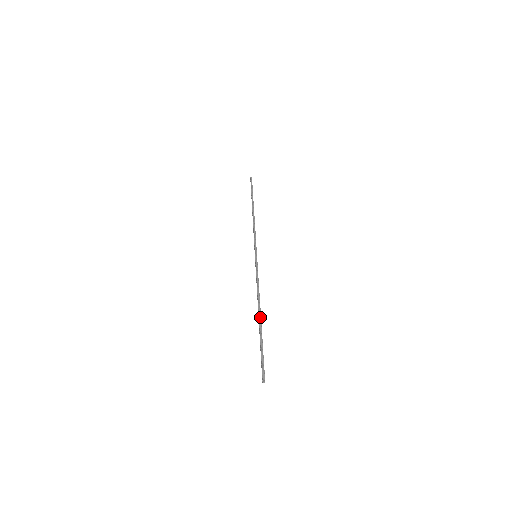
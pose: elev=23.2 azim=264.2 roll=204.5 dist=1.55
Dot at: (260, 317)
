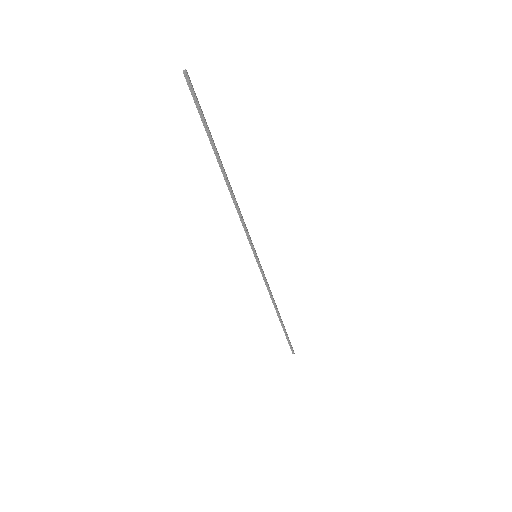
Dot at: (223, 168)
